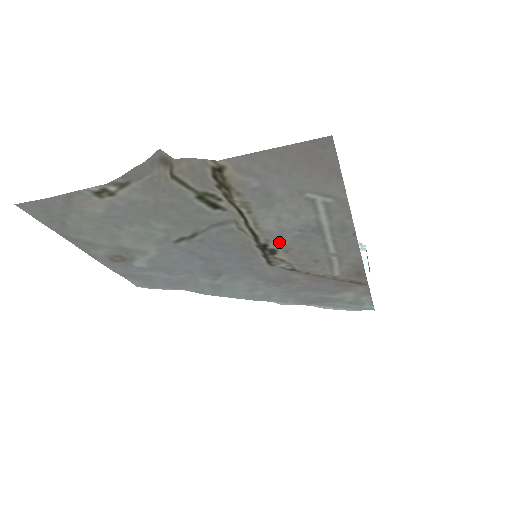
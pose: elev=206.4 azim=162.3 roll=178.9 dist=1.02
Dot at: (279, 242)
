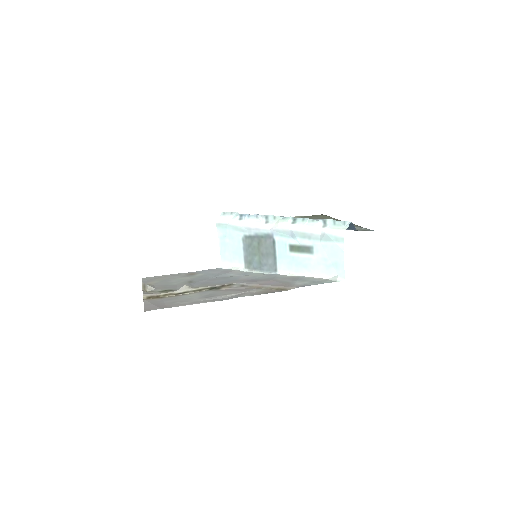
Dot at: (211, 291)
